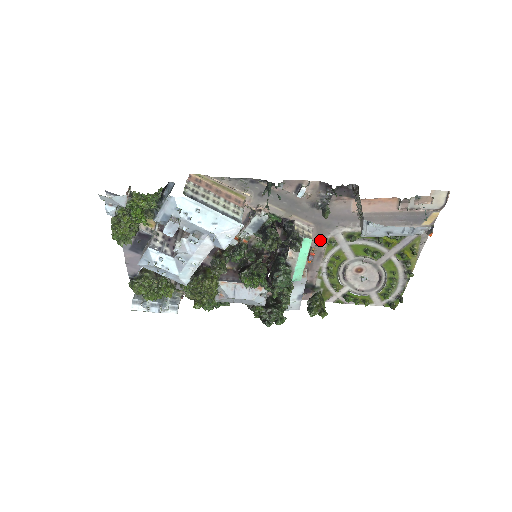
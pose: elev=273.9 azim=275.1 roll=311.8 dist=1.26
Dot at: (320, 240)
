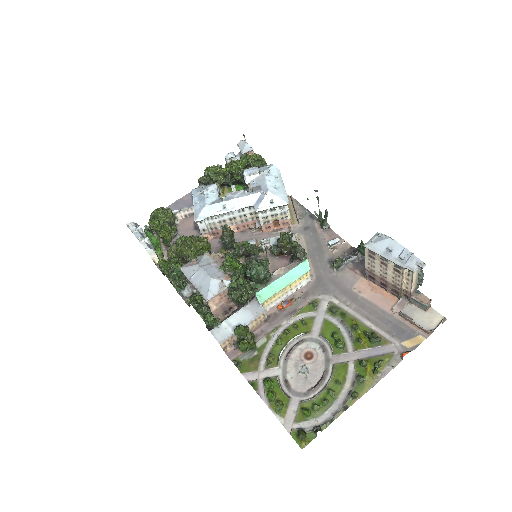
Dot at: (306, 297)
